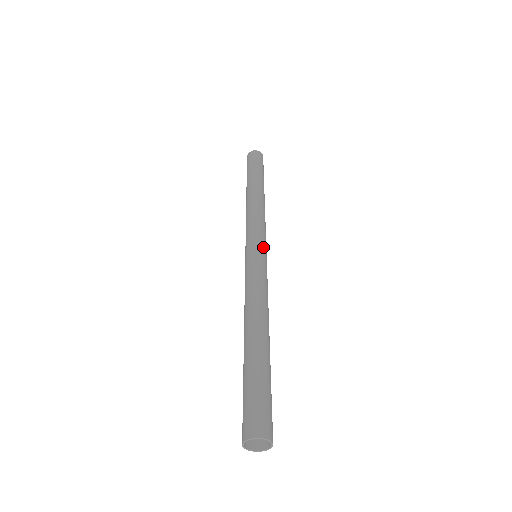
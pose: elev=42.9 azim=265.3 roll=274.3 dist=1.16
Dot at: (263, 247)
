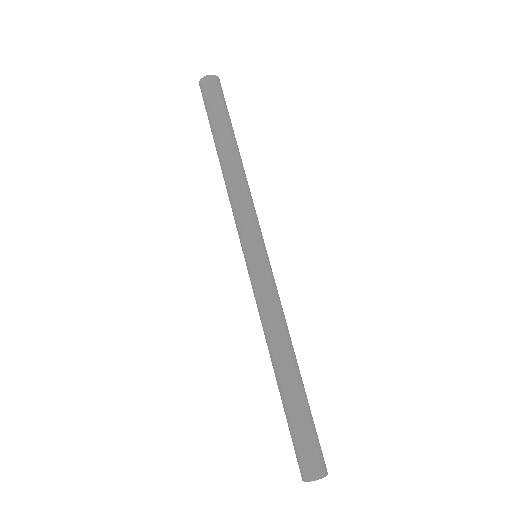
Dot at: (259, 247)
